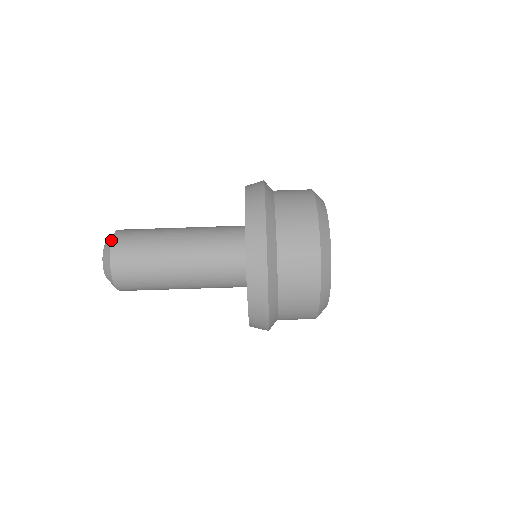
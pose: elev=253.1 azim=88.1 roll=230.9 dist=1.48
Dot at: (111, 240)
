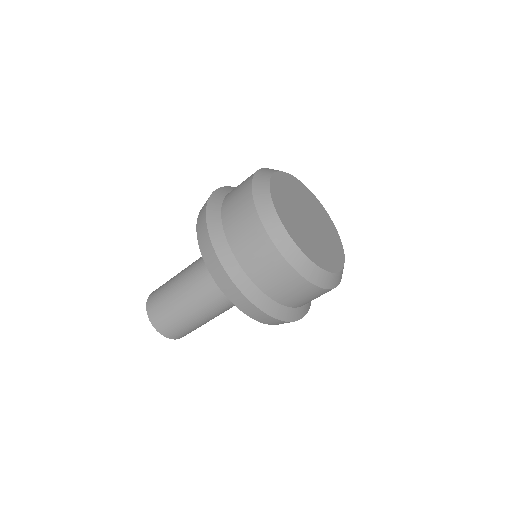
Dot at: occluded
